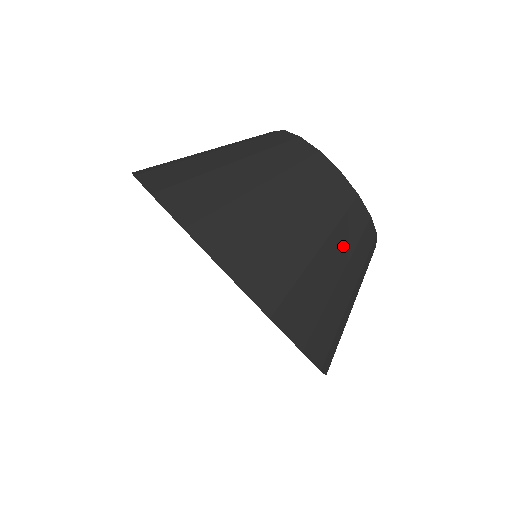
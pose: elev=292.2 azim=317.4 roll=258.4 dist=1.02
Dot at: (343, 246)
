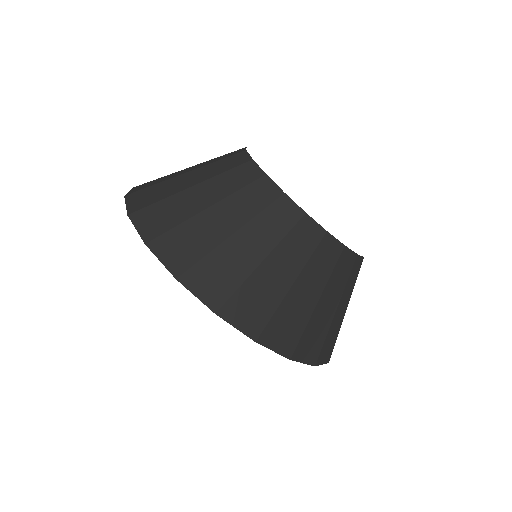
Dot at: (240, 211)
